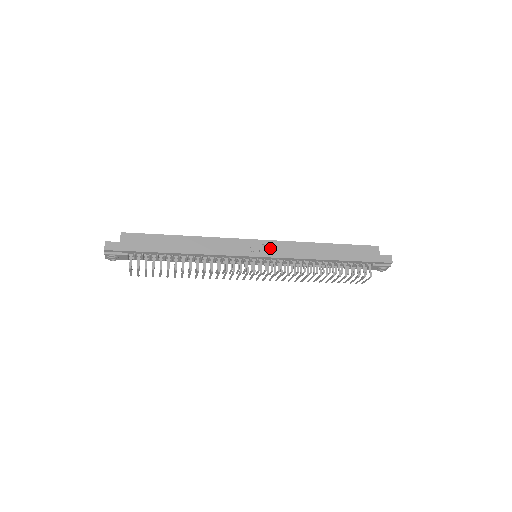
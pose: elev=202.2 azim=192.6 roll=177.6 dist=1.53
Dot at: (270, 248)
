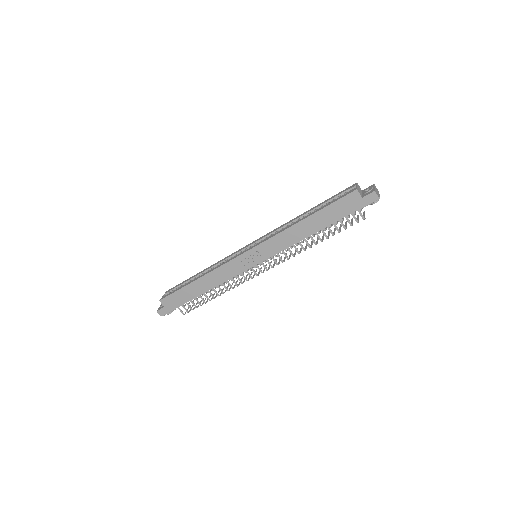
Dot at: (260, 253)
